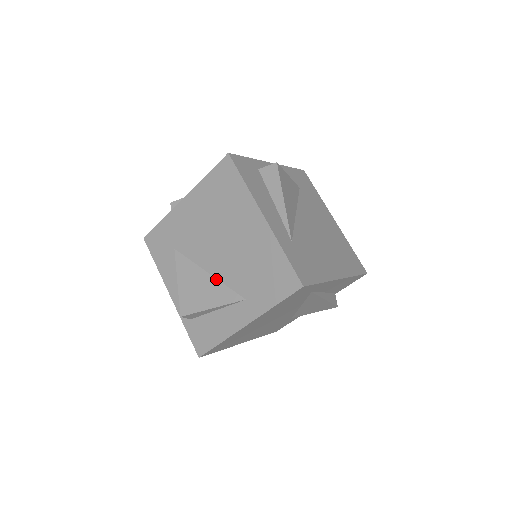
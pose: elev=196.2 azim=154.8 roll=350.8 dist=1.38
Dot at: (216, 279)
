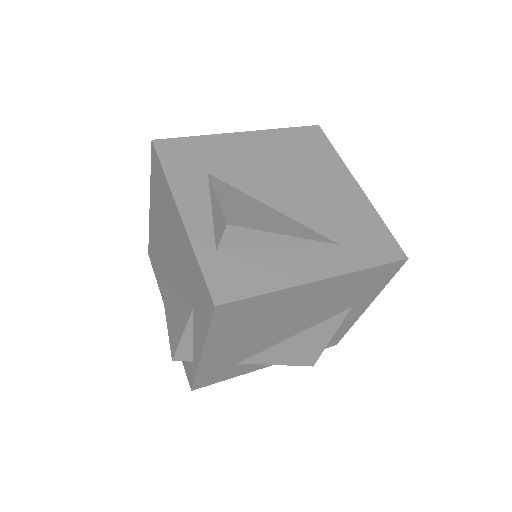
Dot at: (308, 329)
